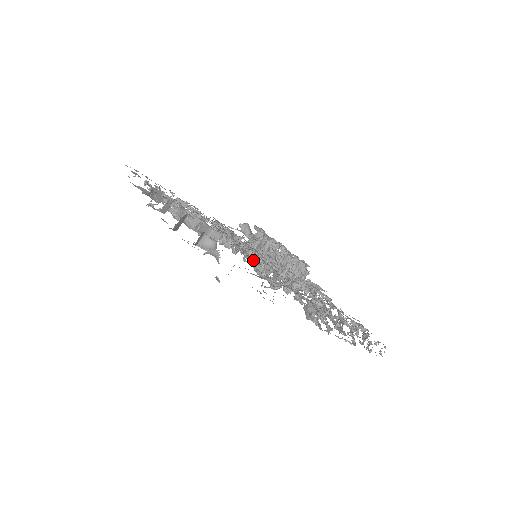
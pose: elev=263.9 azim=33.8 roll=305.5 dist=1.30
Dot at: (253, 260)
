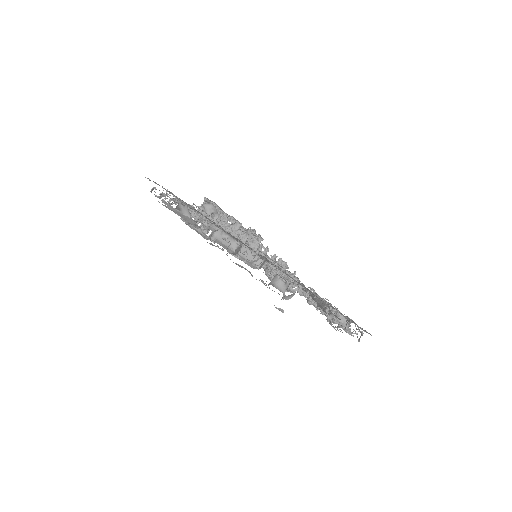
Dot at: (302, 287)
